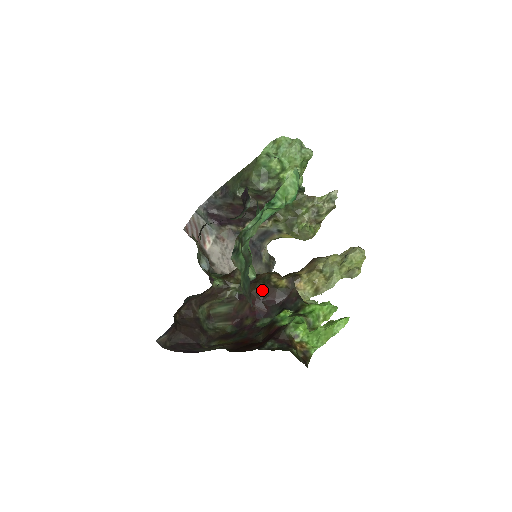
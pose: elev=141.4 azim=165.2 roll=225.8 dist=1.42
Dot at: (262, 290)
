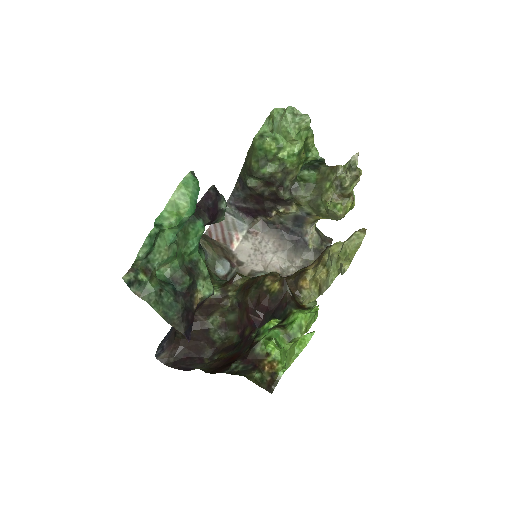
Dot at: (254, 297)
